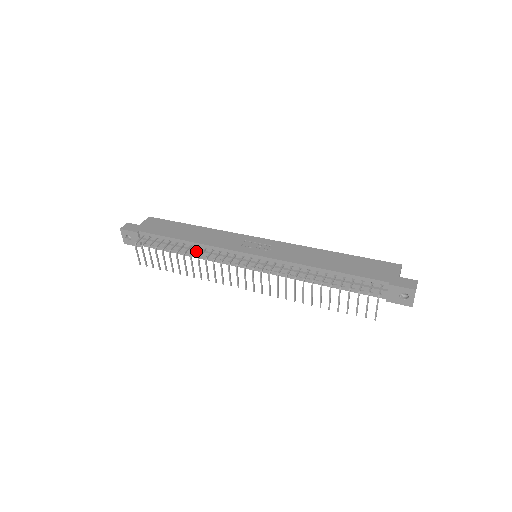
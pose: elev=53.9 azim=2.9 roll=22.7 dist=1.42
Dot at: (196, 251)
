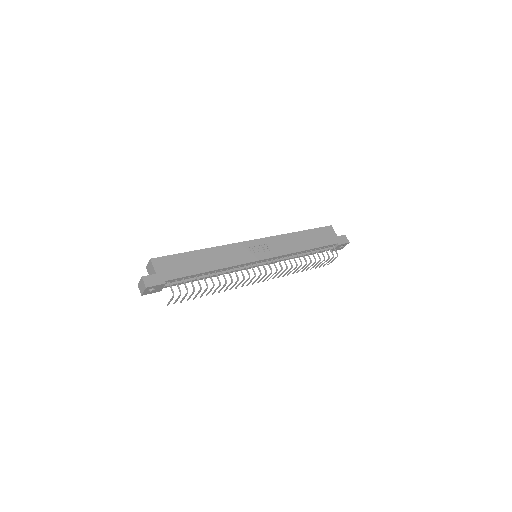
Dot at: (219, 274)
